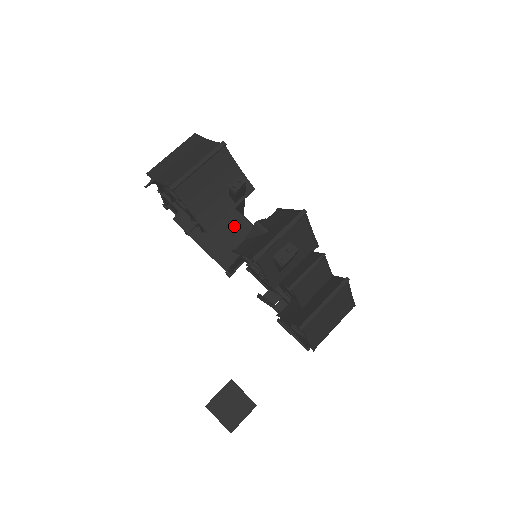
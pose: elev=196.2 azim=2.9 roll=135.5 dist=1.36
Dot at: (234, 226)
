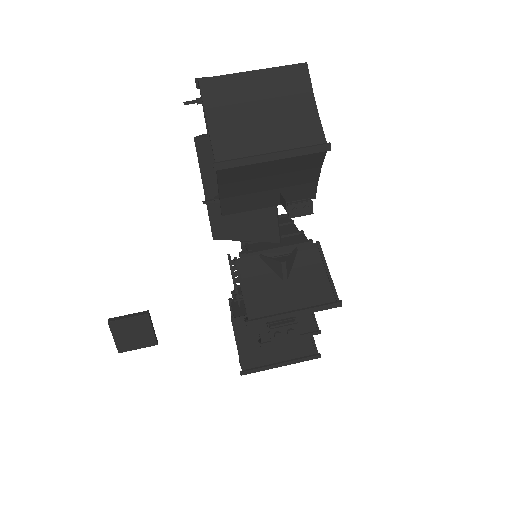
Dot at: (258, 213)
